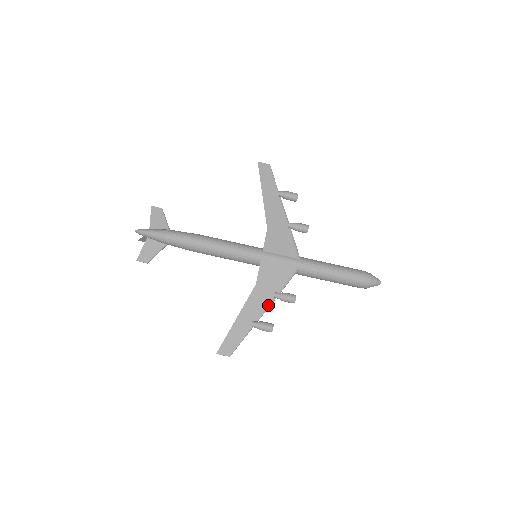
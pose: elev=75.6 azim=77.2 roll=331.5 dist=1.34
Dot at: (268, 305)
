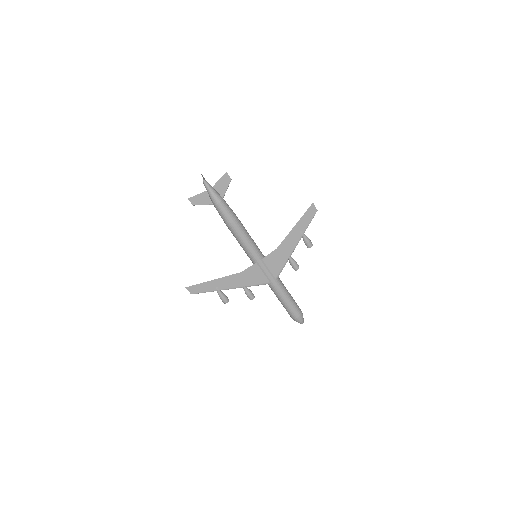
Dot at: (236, 287)
